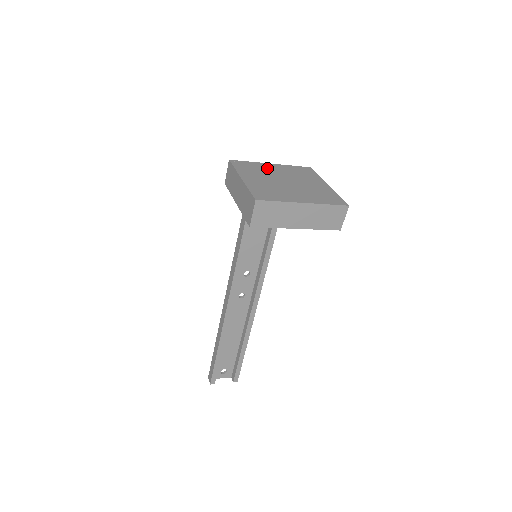
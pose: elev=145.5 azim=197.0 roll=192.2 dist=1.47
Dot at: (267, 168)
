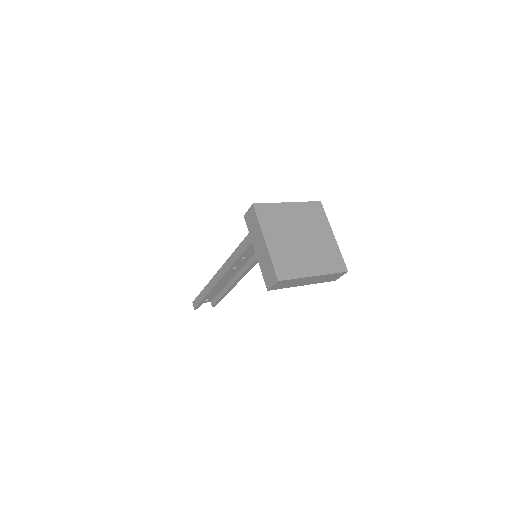
Dot at: (285, 214)
